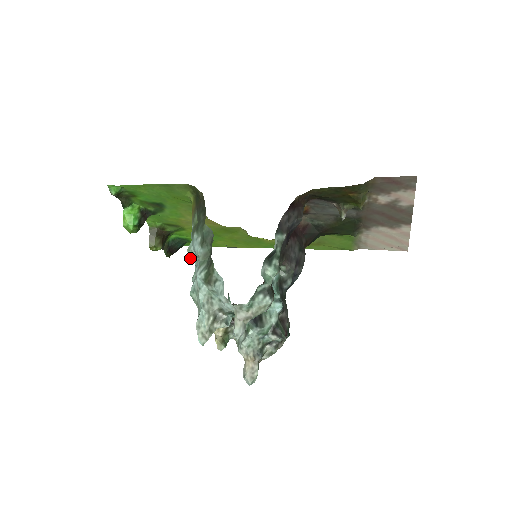
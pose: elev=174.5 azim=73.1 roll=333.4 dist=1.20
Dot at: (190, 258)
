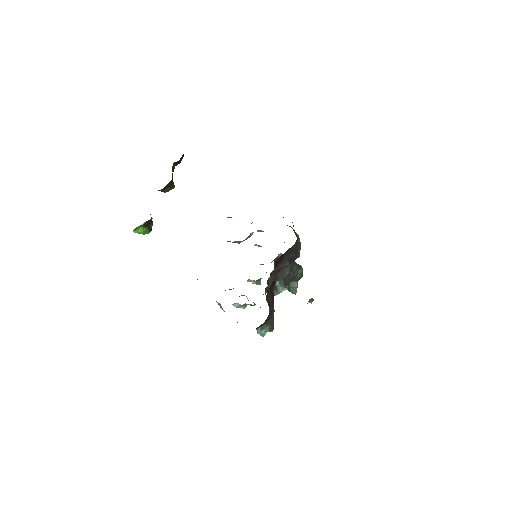
Dot at: occluded
